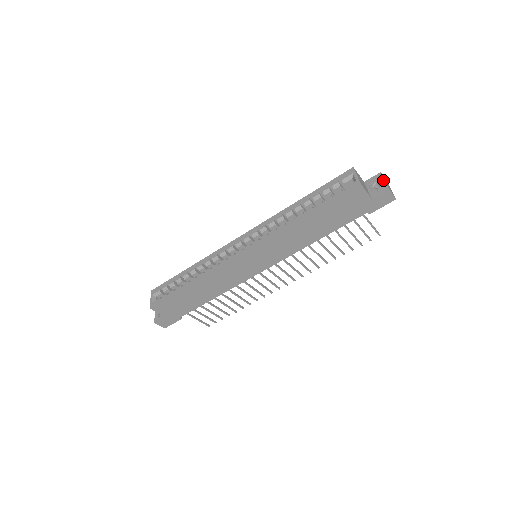
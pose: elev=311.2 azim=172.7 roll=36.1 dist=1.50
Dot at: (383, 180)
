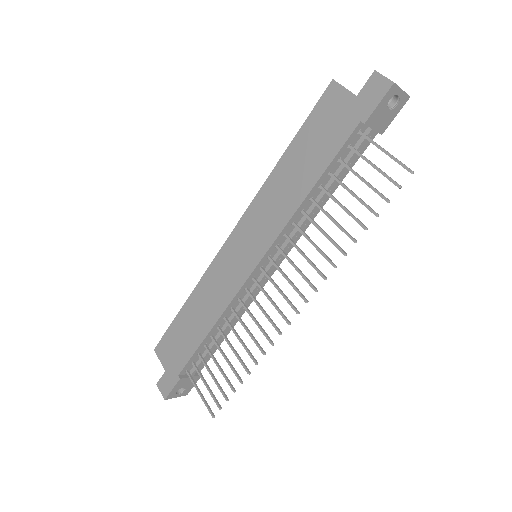
Dot at: occluded
